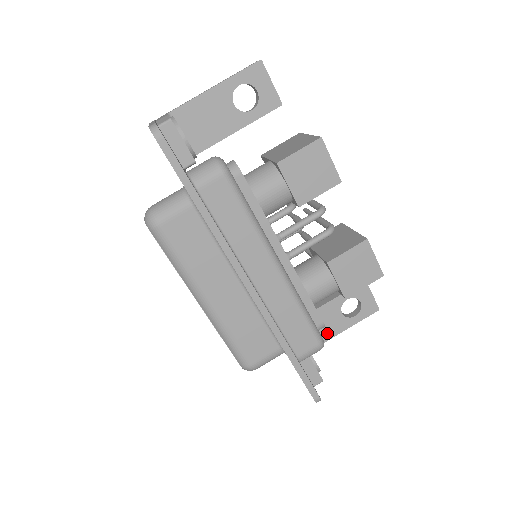
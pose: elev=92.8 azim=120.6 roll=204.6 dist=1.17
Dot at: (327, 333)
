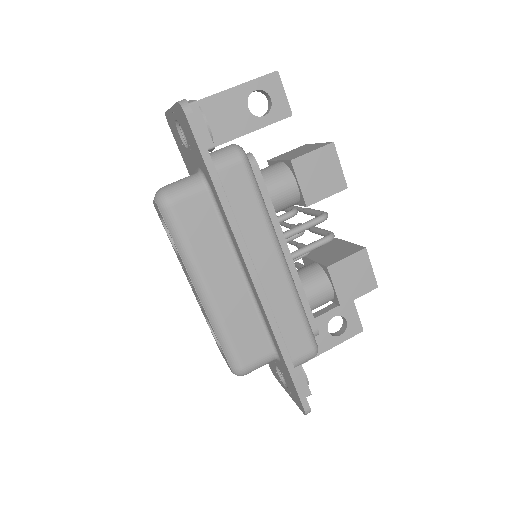
Dot at: occluded
